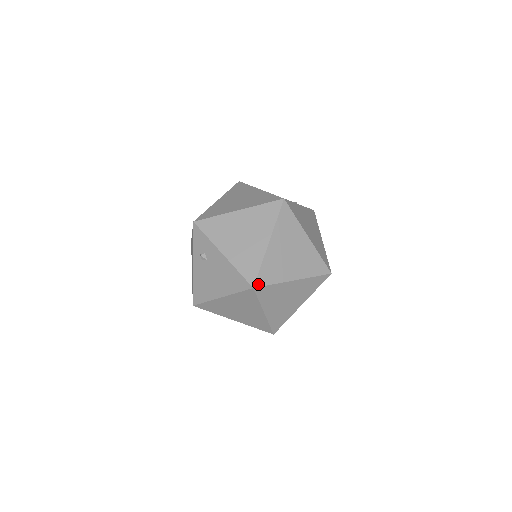
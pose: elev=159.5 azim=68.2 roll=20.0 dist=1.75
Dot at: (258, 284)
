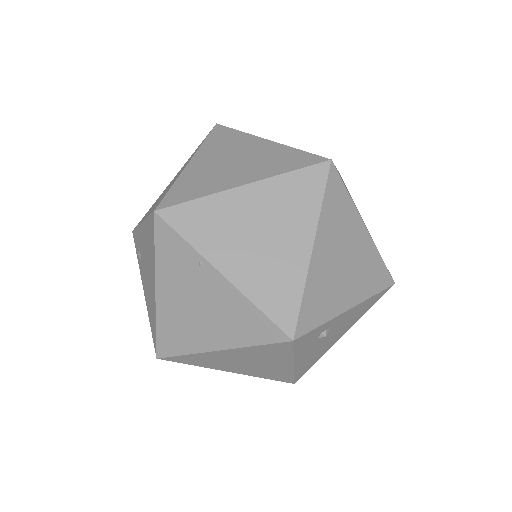
Dot at: occluded
